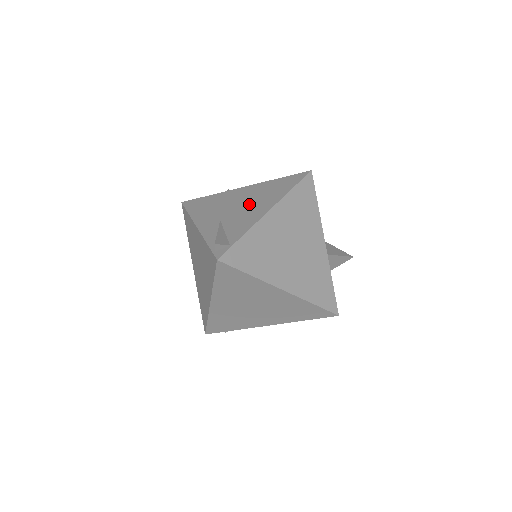
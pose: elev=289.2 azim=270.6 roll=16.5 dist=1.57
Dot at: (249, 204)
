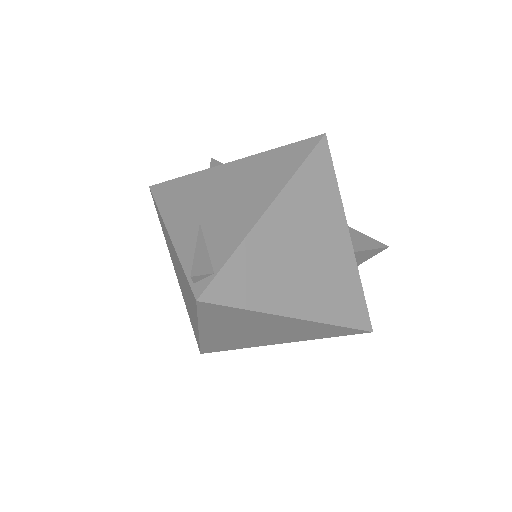
Dot at: (239, 194)
